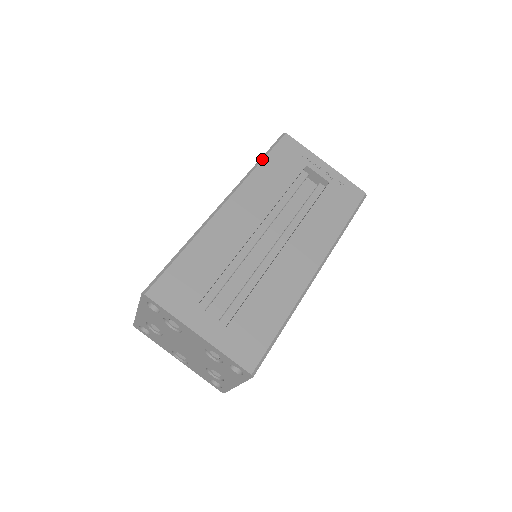
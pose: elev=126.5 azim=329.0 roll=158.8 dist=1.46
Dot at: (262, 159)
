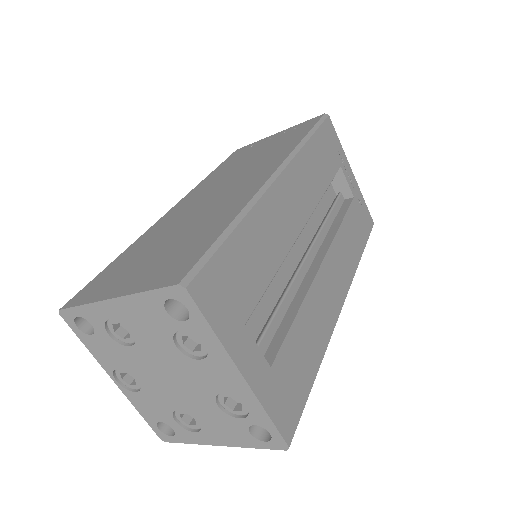
Dot at: (311, 135)
